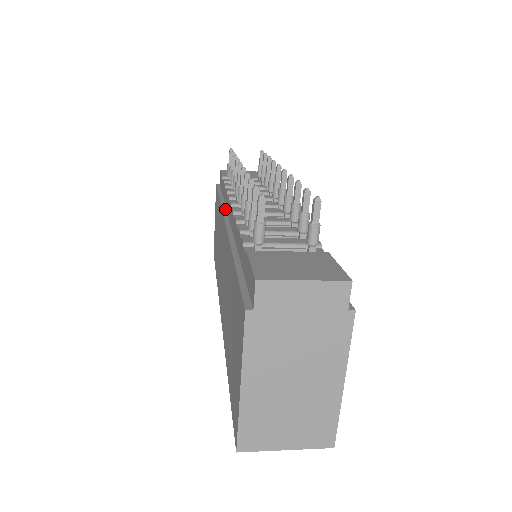
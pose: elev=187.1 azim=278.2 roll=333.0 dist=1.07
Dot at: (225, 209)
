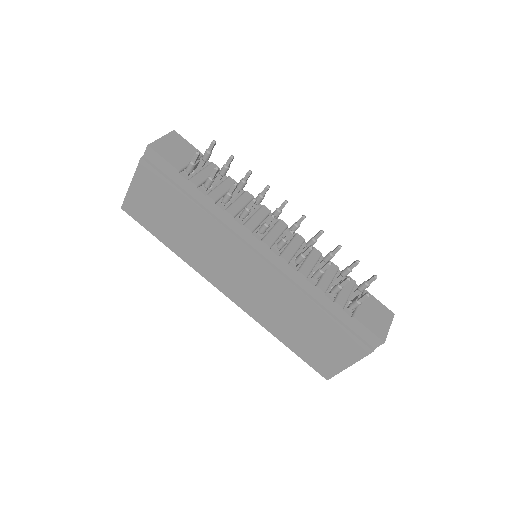
Dot at: (231, 230)
